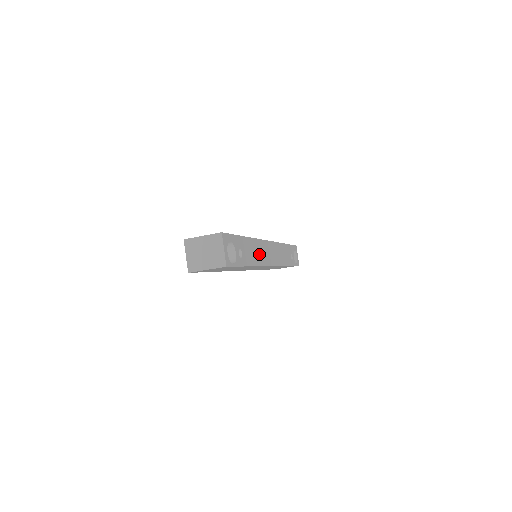
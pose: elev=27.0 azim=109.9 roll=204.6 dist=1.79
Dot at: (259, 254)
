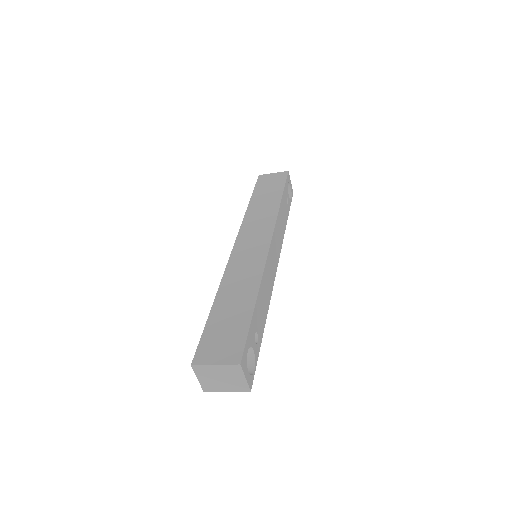
Dot at: (267, 287)
